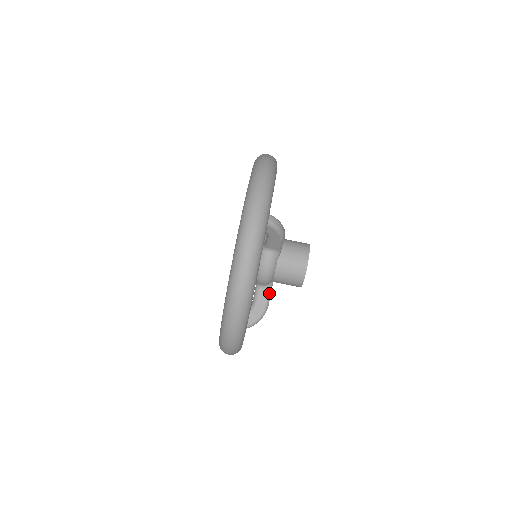
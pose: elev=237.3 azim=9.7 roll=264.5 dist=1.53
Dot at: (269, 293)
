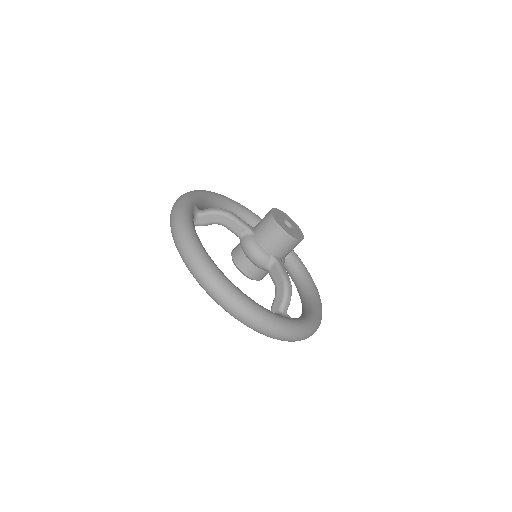
Dot at: (277, 266)
